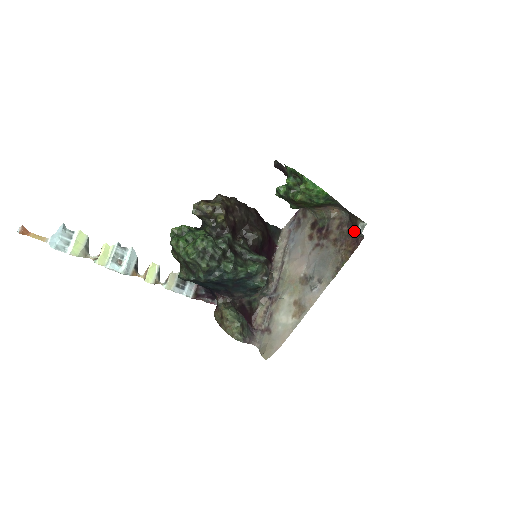
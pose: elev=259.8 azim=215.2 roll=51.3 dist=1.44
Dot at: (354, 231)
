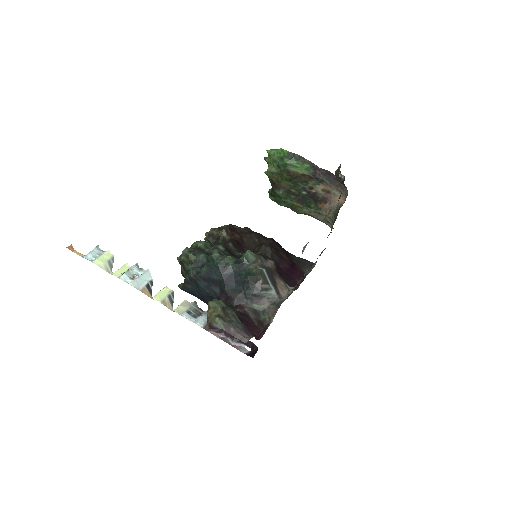
Dot at: occluded
